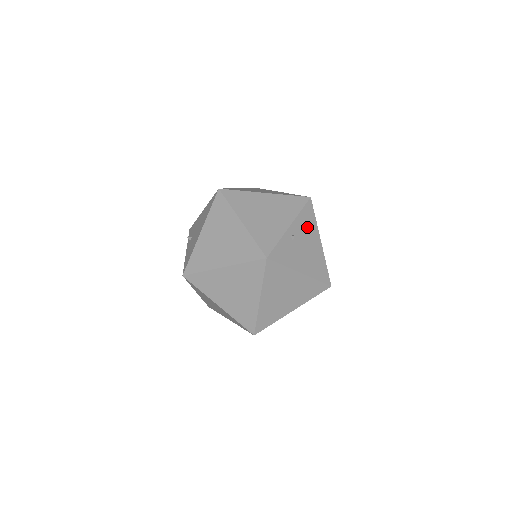
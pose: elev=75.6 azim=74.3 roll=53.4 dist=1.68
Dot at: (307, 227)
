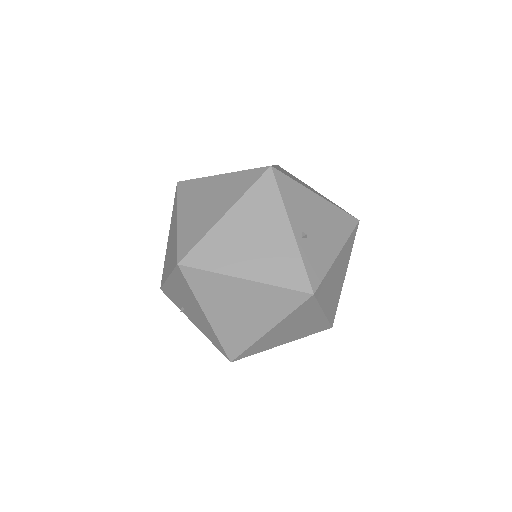
Dot at: (299, 203)
